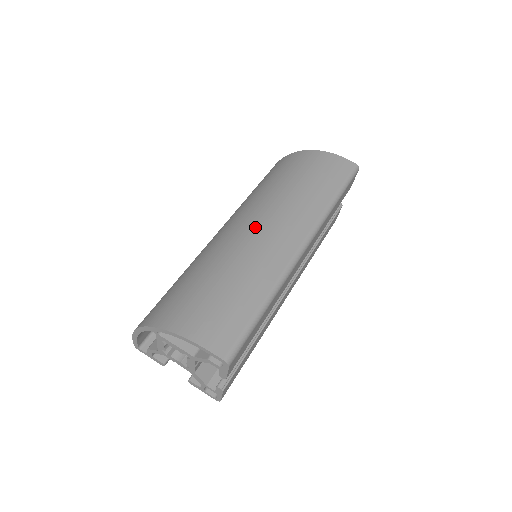
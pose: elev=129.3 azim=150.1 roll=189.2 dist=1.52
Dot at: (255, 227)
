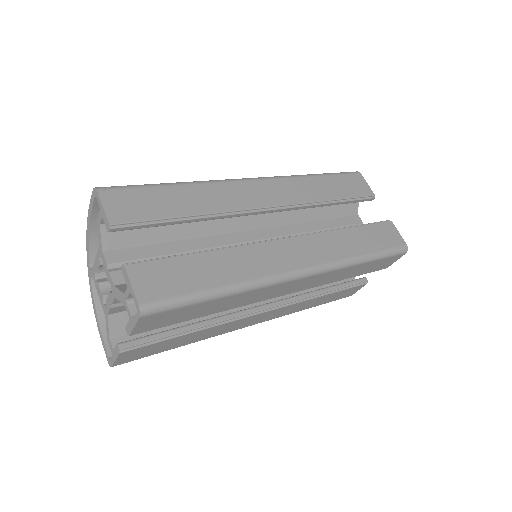
Dot at: occluded
